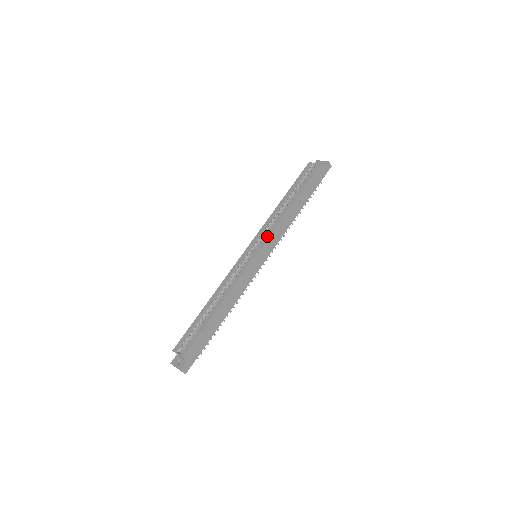
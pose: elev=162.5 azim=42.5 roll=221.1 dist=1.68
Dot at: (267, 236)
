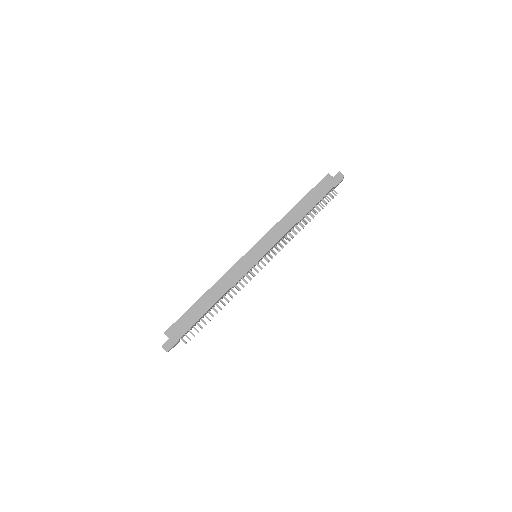
Dot at: (264, 235)
